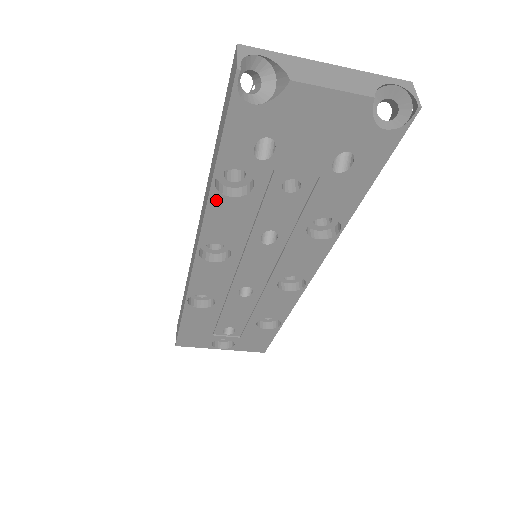
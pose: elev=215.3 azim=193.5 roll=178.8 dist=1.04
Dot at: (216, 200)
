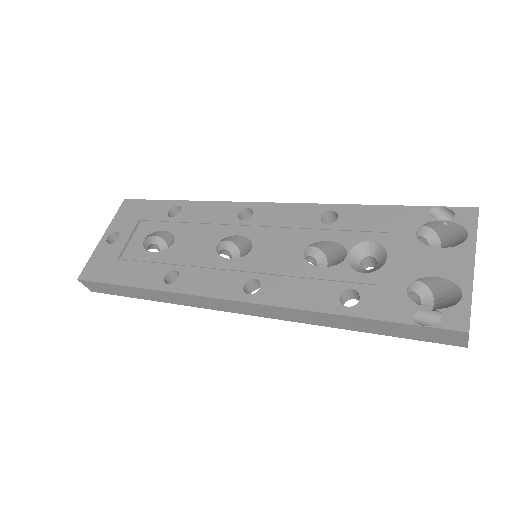
Dot at: occluded
